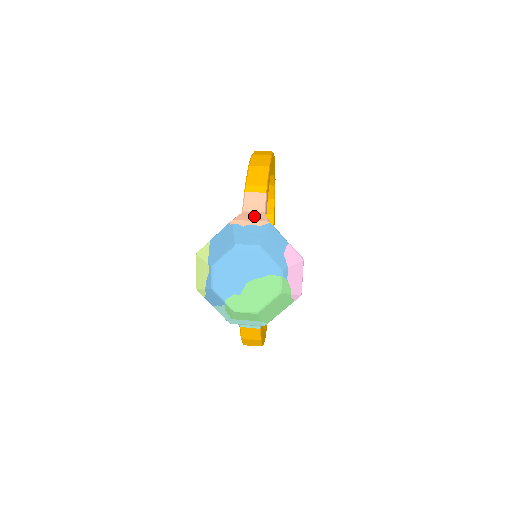
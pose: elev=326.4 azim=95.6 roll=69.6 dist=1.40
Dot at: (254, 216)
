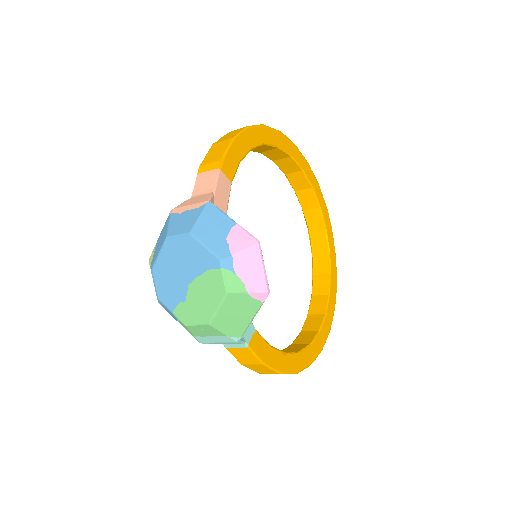
Dot at: (197, 199)
